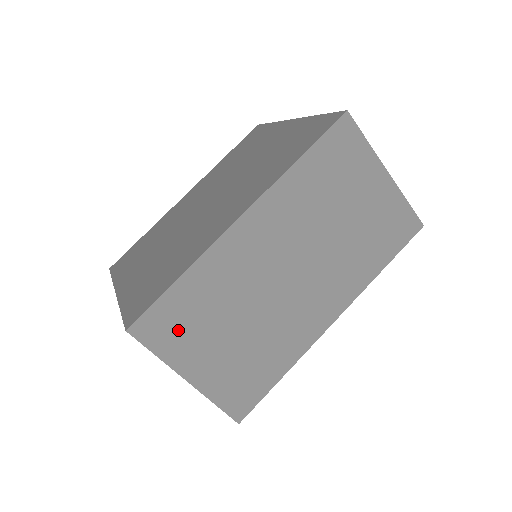
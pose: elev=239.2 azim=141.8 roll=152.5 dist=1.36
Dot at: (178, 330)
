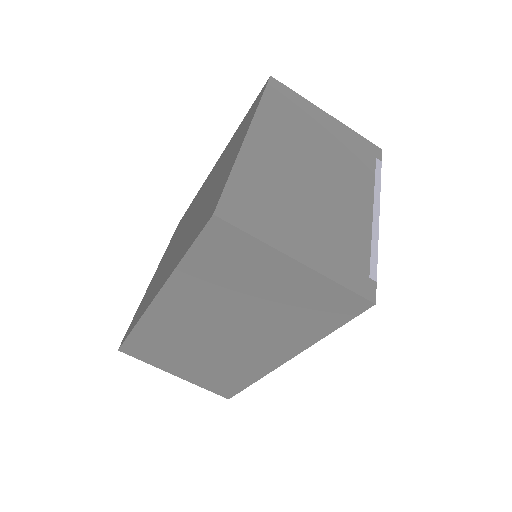
Dot at: (152, 353)
